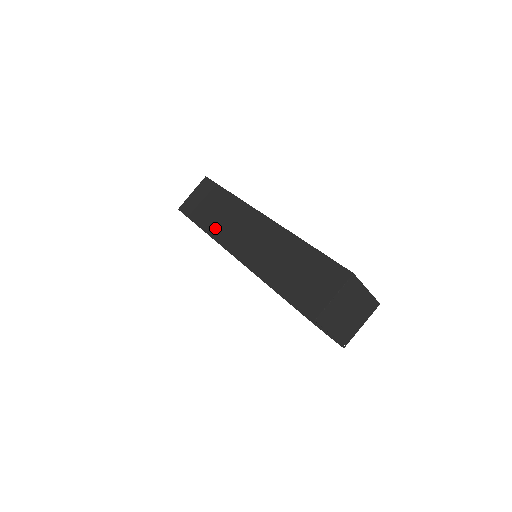
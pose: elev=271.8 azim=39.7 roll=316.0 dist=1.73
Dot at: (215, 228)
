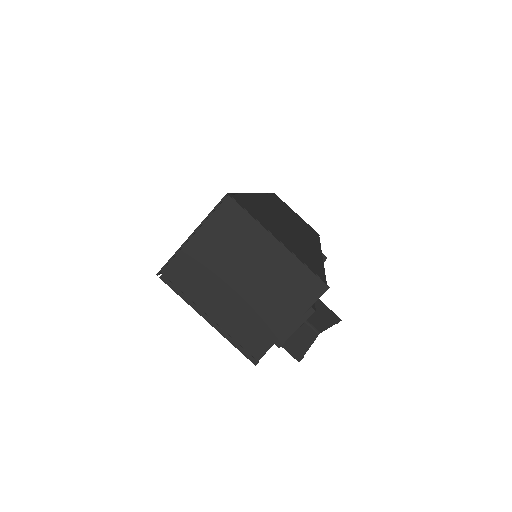
Dot at: occluded
